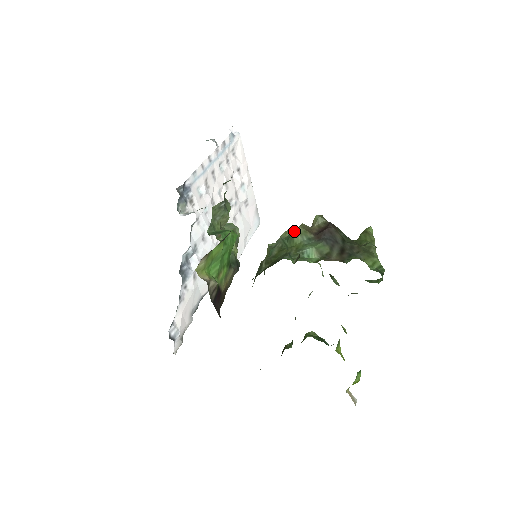
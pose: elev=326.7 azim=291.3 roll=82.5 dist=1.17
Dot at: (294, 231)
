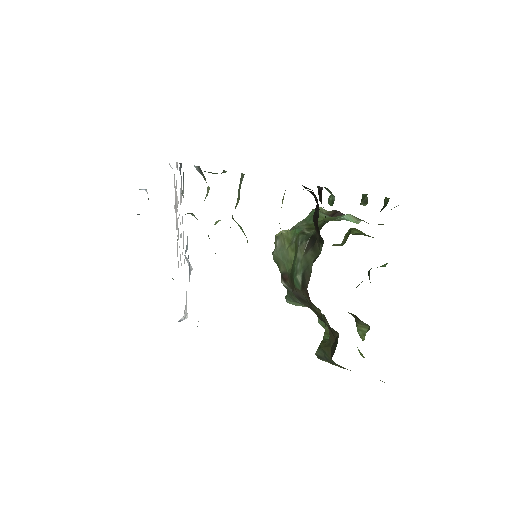
Dot at: occluded
